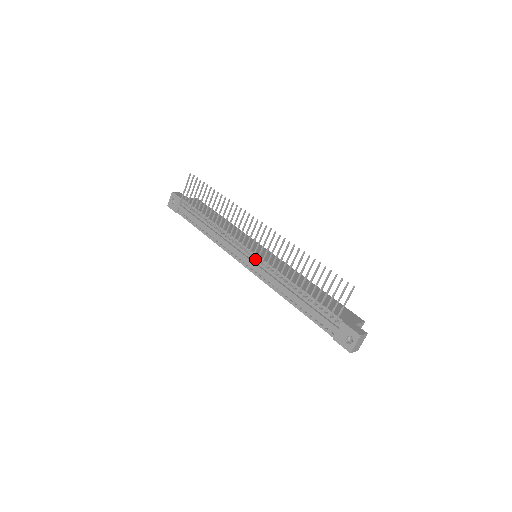
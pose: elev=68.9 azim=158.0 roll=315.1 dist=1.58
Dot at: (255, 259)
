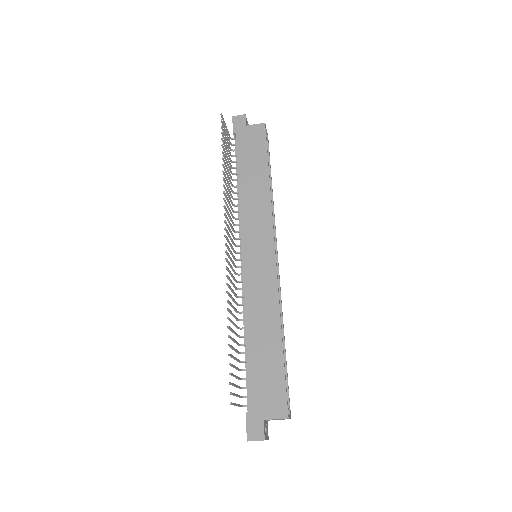
Dot at: (243, 267)
